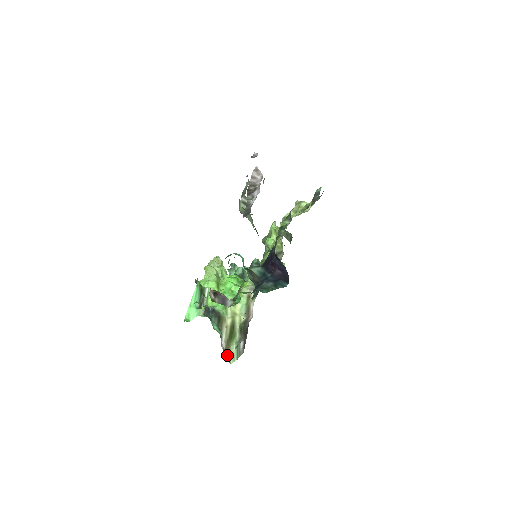
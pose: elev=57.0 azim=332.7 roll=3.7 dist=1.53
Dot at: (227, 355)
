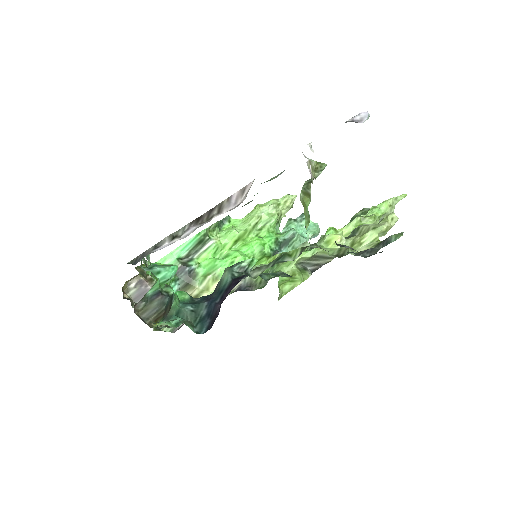
Dot at: occluded
